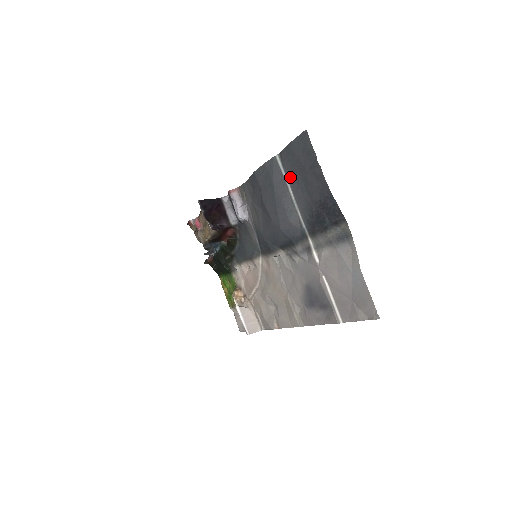
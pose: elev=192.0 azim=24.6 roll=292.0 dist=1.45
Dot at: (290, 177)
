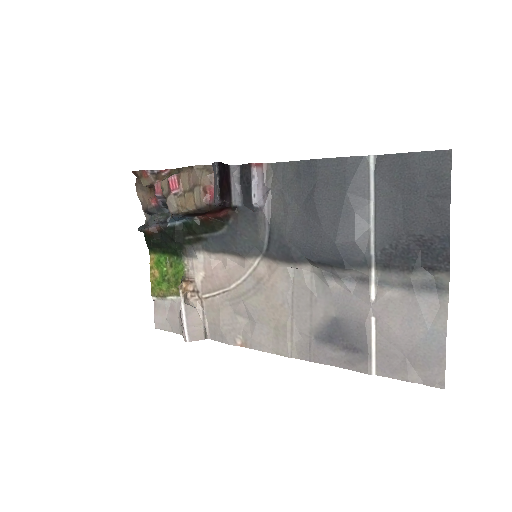
Dot at: (381, 190)
